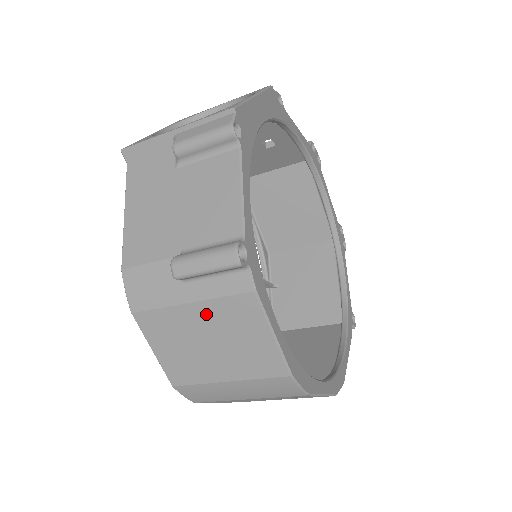
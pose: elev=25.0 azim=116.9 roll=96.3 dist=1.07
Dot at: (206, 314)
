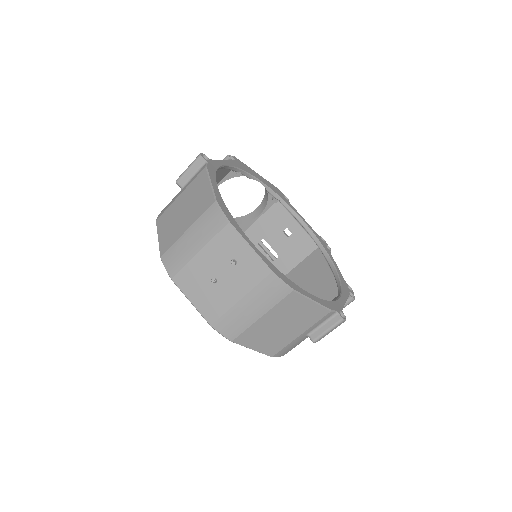
Dot at: (185, 195)
